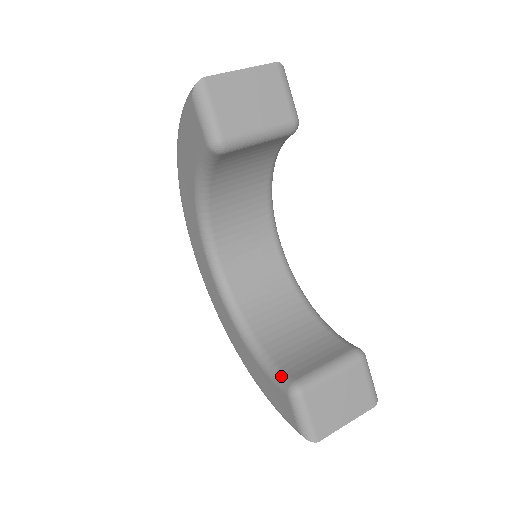
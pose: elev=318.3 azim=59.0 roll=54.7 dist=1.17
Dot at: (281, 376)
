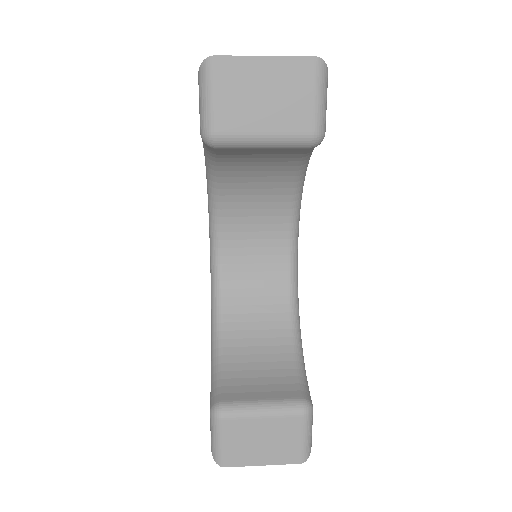
Dot at: (216, 389)
